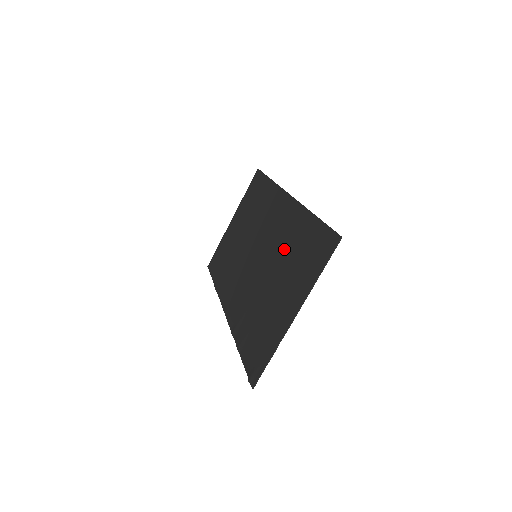
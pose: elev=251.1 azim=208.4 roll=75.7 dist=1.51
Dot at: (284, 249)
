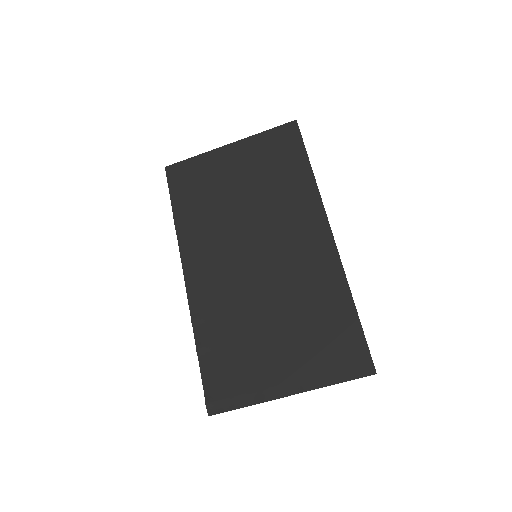
Dot at: (301, 300)
